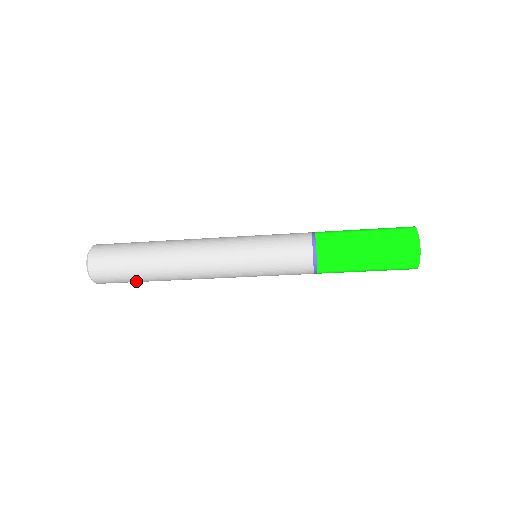
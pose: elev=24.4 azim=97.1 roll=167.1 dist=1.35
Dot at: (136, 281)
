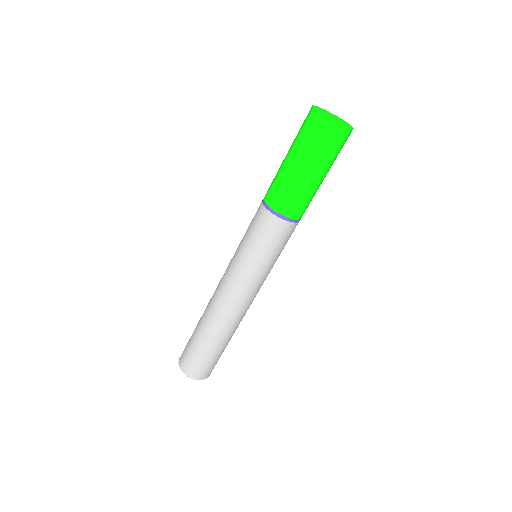
Dot at: (203, 351)
